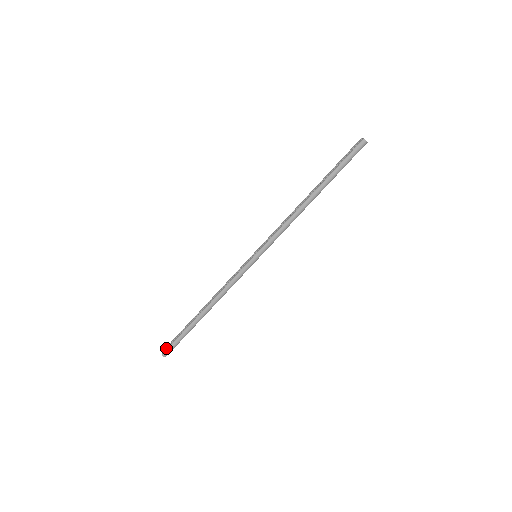
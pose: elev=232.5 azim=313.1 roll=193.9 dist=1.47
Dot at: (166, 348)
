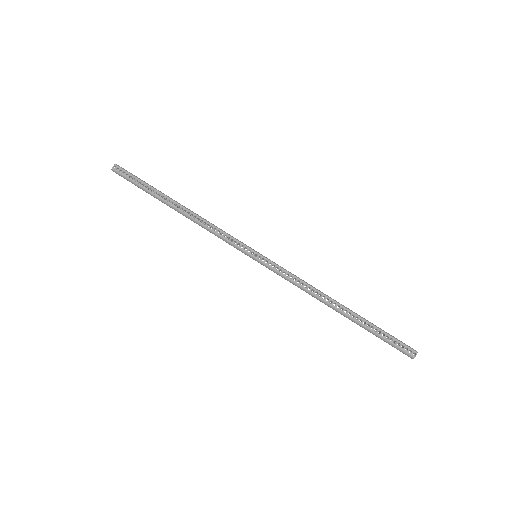
Dot at: (121, 169)
